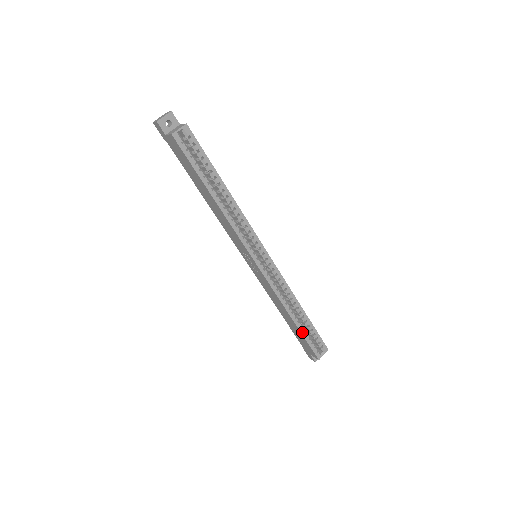
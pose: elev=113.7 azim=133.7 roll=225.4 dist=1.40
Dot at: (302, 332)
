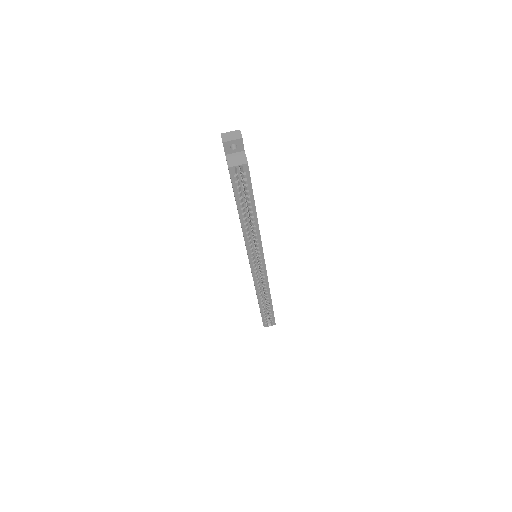
Dot at: (261, 311)
